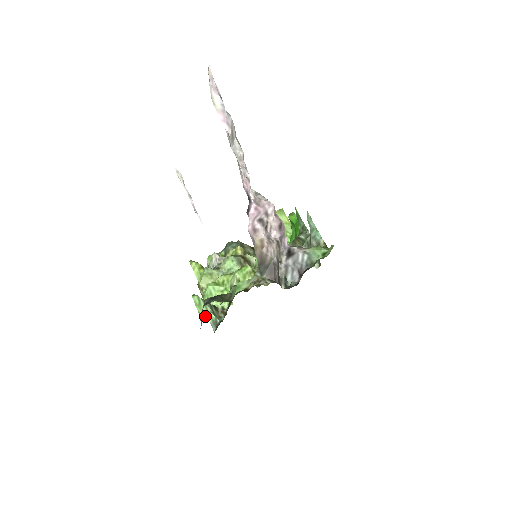
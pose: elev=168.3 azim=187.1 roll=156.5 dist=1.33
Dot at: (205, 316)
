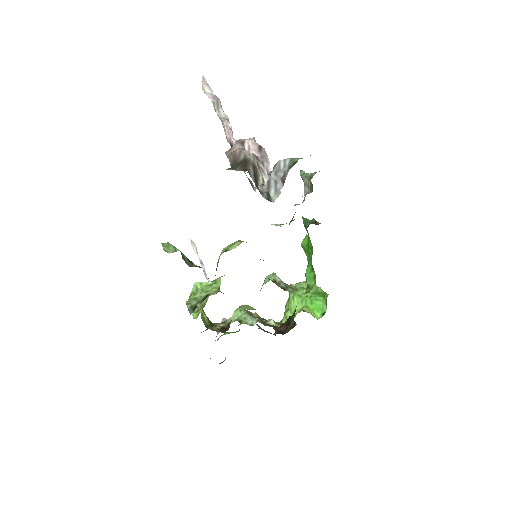
Dot at: occluded
